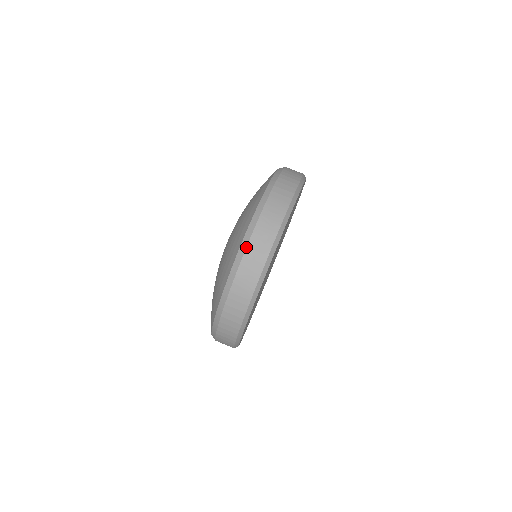
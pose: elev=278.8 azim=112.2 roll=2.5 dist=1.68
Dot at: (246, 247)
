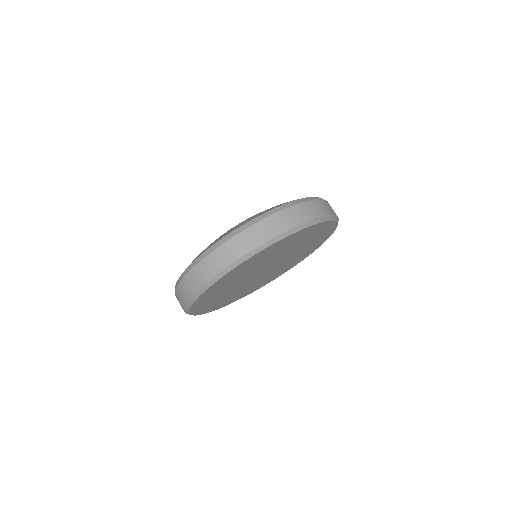
Dot at: (223, 243)
